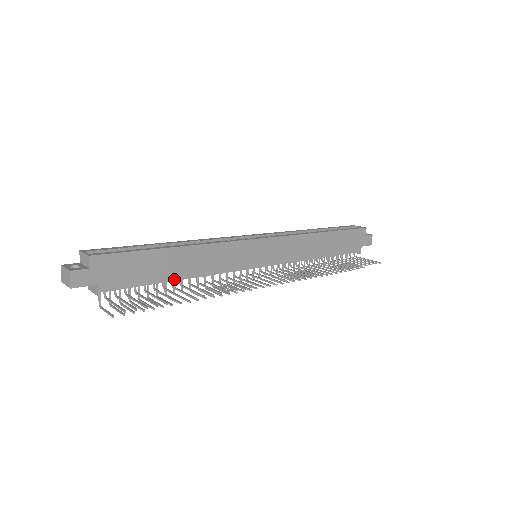
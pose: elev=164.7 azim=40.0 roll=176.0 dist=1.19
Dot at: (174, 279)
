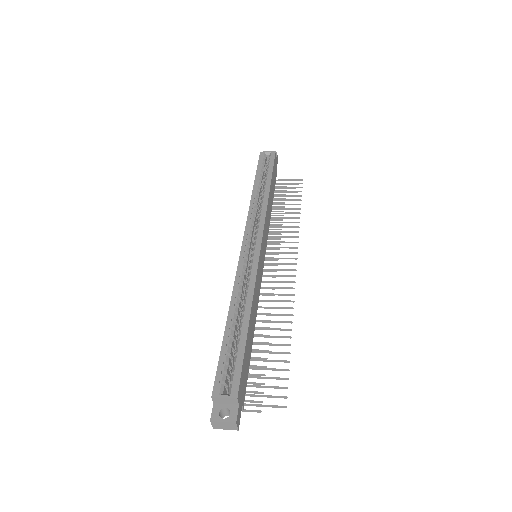
Dot at: occluded
